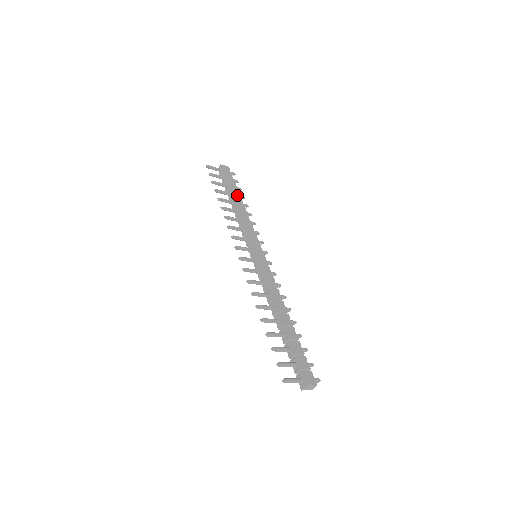
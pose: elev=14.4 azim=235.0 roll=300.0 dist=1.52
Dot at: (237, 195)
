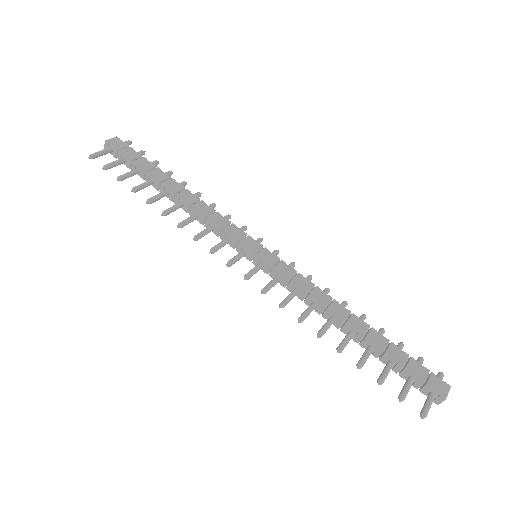
Dot at: (163, 177)
